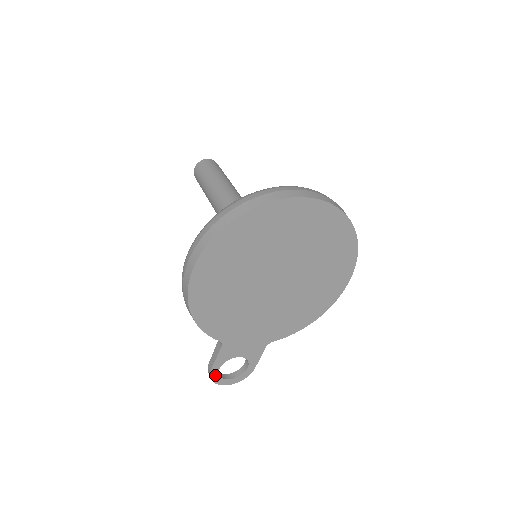
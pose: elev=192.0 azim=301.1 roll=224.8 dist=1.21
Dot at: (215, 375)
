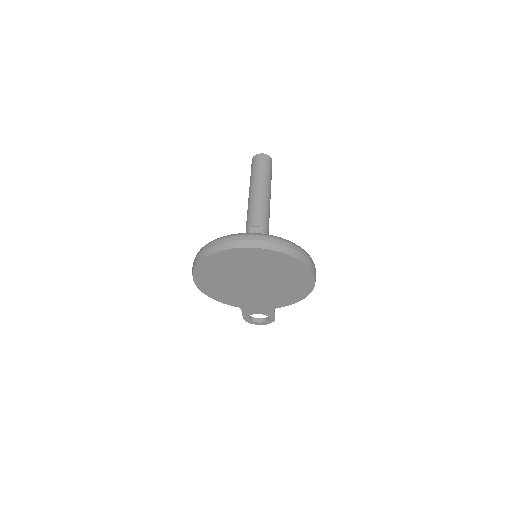
Dot at: (248, 320)
